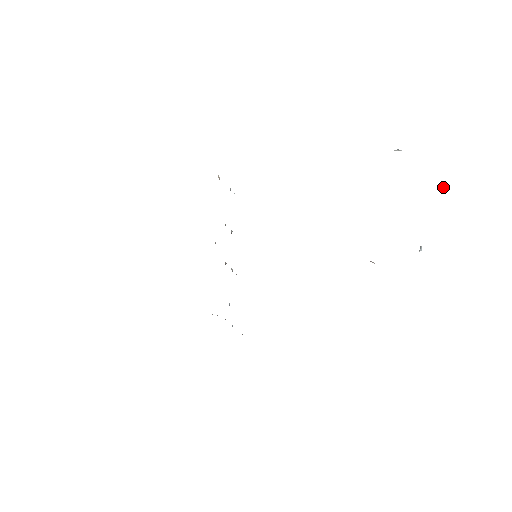
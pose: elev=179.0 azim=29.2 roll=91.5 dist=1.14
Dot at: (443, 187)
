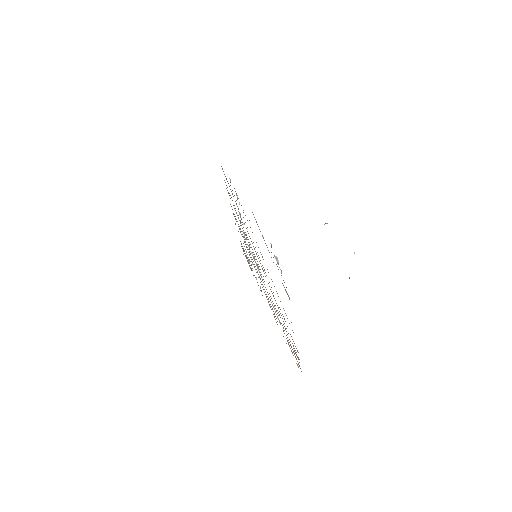
Dot at: occluded
